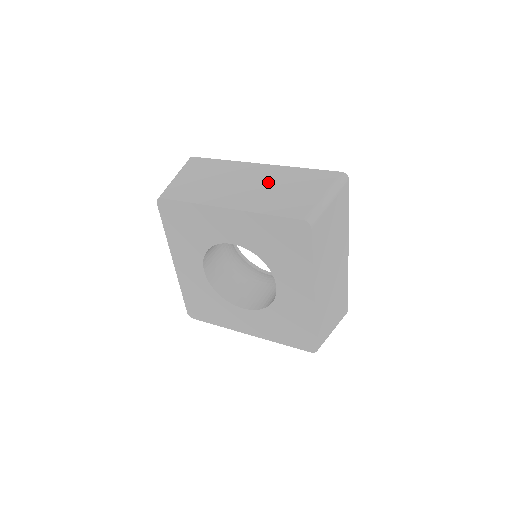
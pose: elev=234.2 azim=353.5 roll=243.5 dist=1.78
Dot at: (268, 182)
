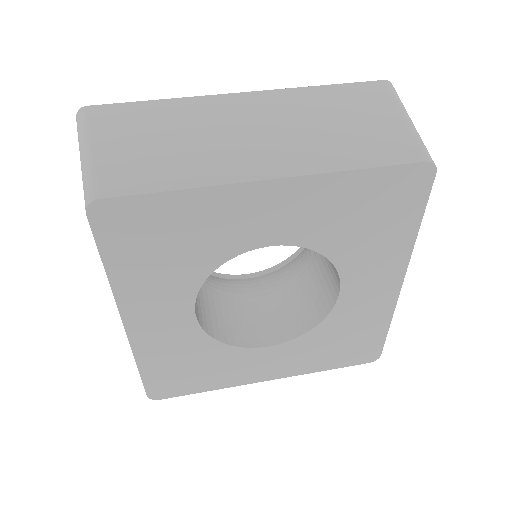
Dot at: (292, 118)
